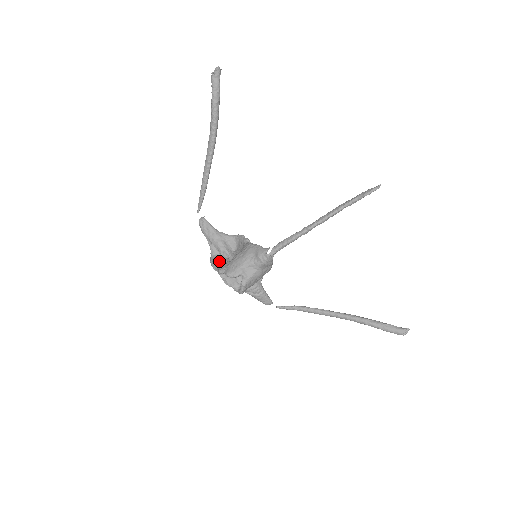
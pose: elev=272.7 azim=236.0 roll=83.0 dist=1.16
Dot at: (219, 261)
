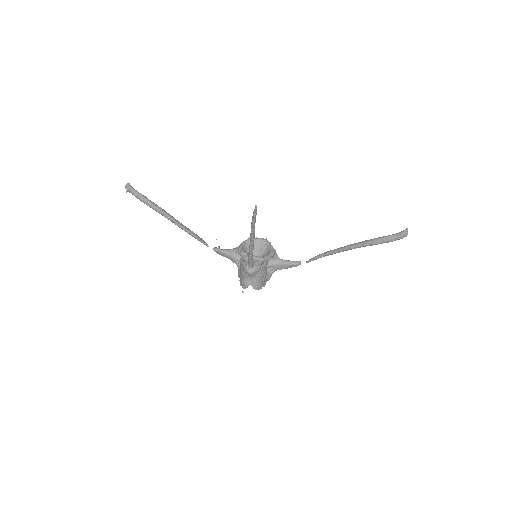
Dot at: occluded
